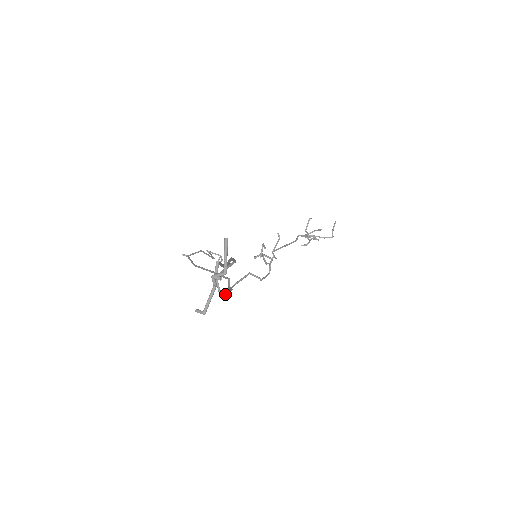
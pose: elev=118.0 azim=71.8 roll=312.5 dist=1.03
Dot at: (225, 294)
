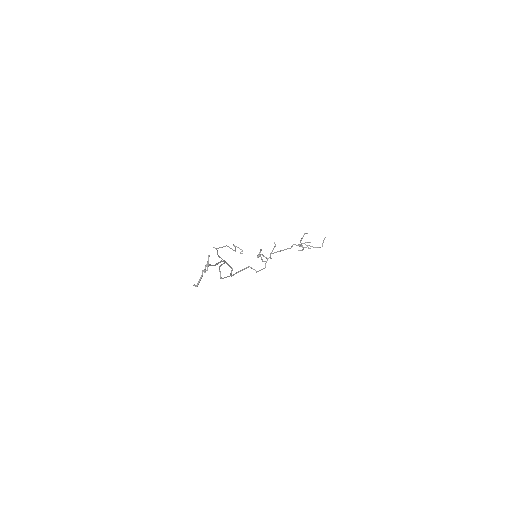
Dot at: occluded
